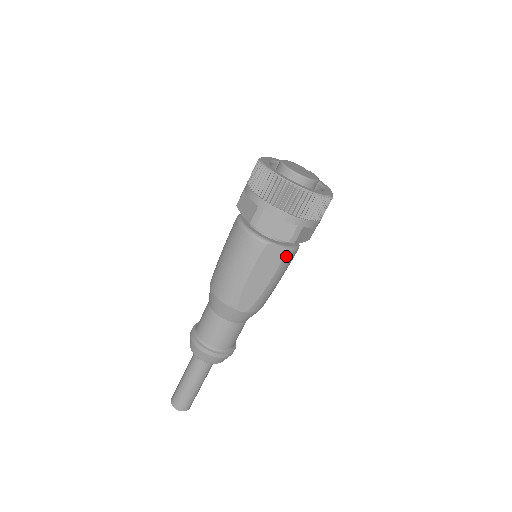
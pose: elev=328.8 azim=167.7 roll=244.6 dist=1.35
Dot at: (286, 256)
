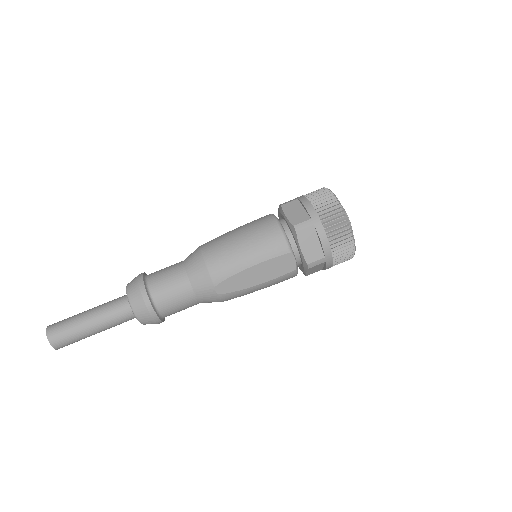
Dot at: (290, 274)
